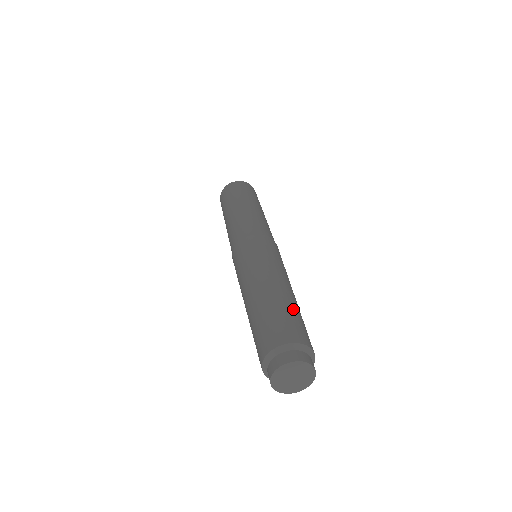
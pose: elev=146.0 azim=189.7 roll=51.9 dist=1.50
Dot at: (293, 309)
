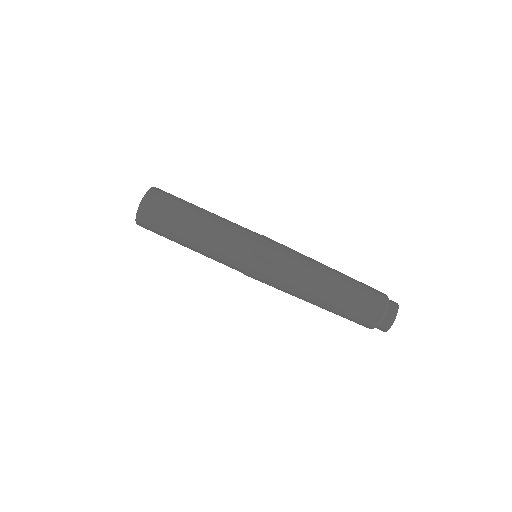
Dot at: (346, 303)
